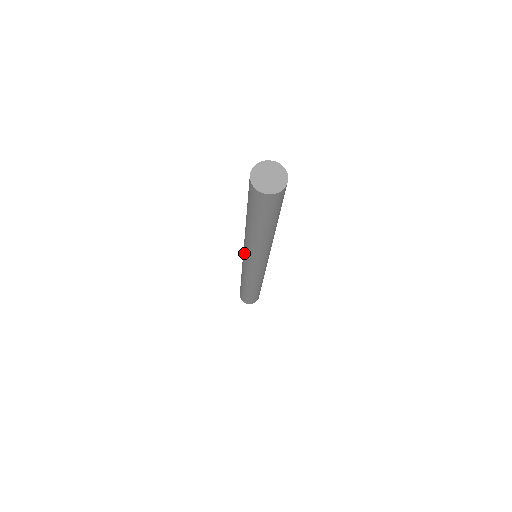
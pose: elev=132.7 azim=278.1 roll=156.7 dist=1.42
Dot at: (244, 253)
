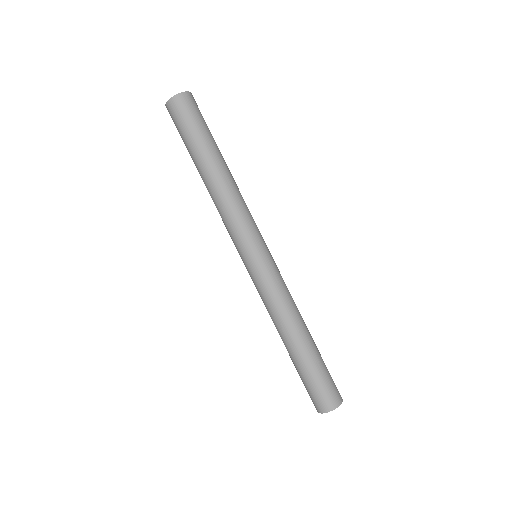
Dot at: (239, 240)
